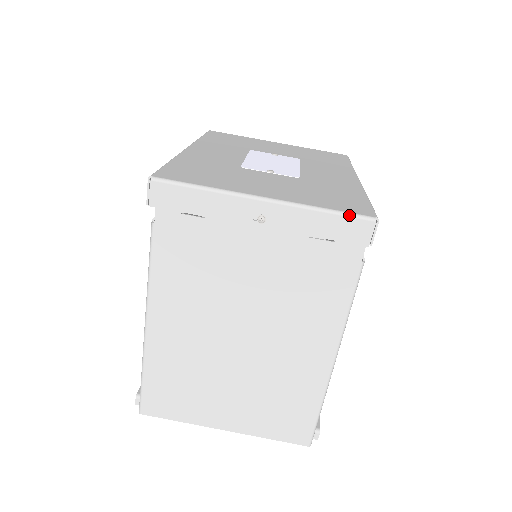
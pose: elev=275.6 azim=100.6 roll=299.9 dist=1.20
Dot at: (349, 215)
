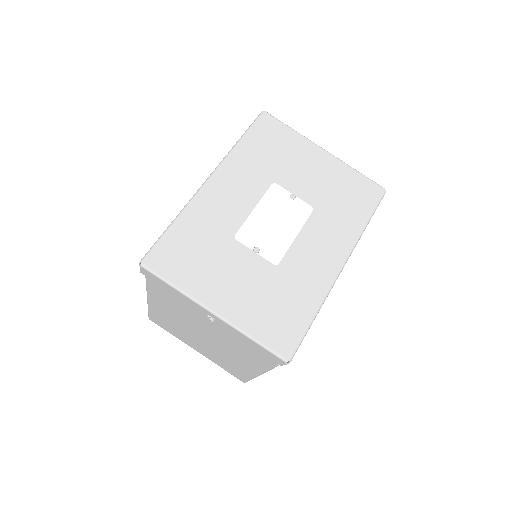
Dot at: (269, 351)
